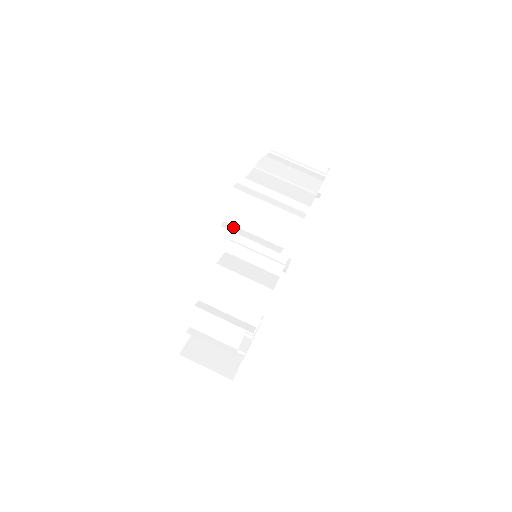
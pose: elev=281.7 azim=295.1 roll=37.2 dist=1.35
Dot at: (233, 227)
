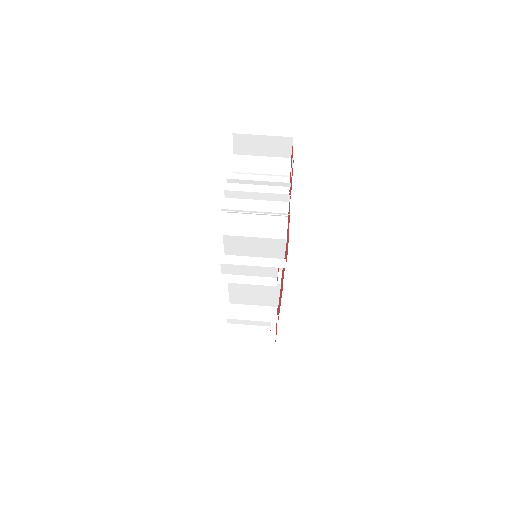
Dot at: (231, 277)
